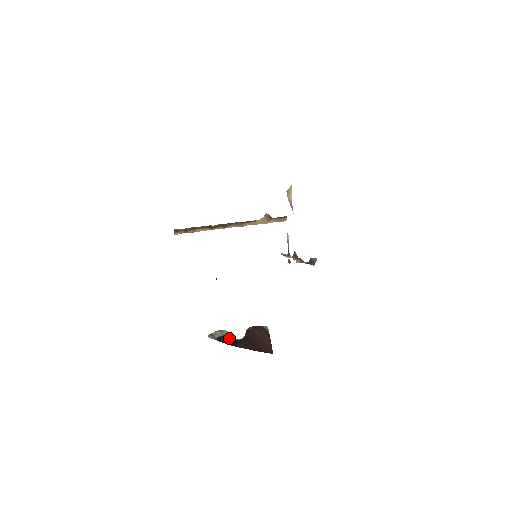
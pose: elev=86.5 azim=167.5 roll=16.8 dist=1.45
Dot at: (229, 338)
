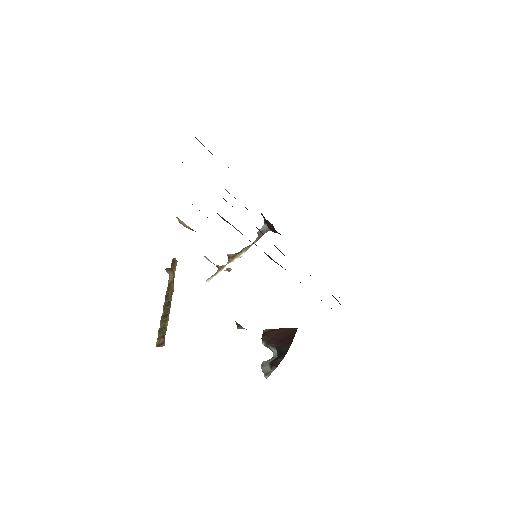
Dot at: (273, 360)
